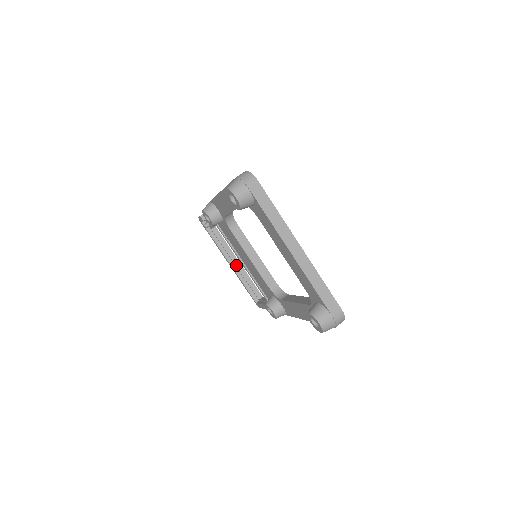
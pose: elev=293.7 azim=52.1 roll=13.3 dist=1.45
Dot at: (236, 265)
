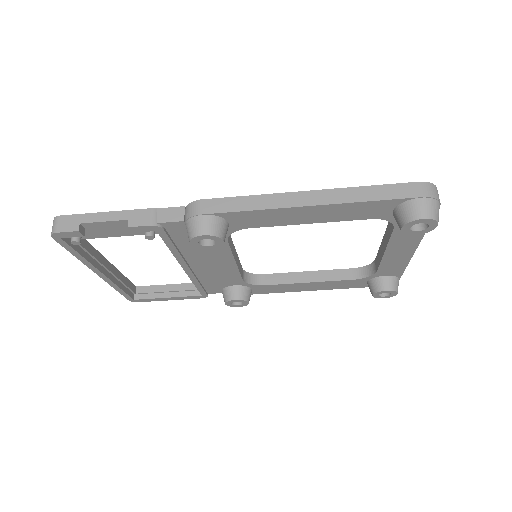
Dot at: (110, 270)
